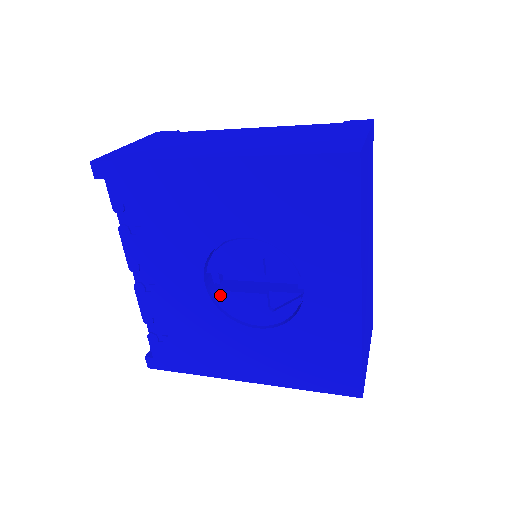
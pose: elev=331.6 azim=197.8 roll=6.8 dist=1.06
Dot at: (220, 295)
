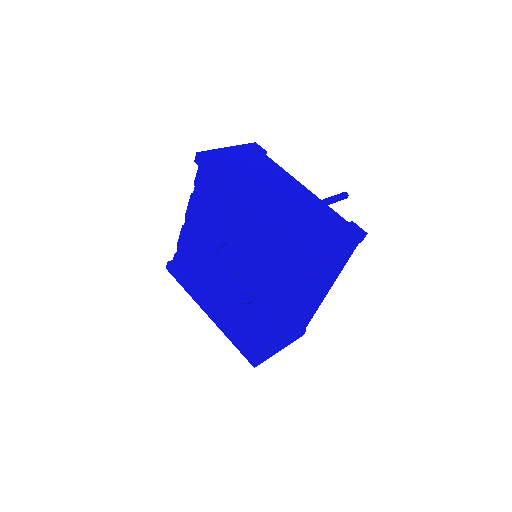
Dot at: (219, 265)
